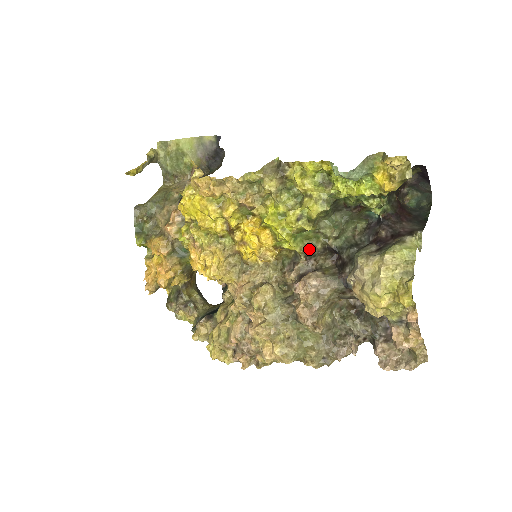
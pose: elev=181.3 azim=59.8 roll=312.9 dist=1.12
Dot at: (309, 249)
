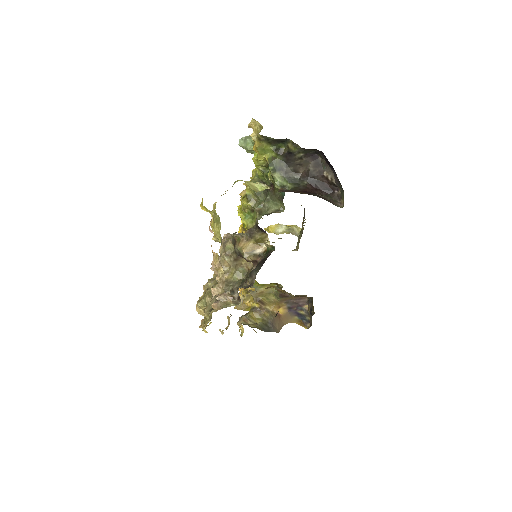
Dot at: occluded
